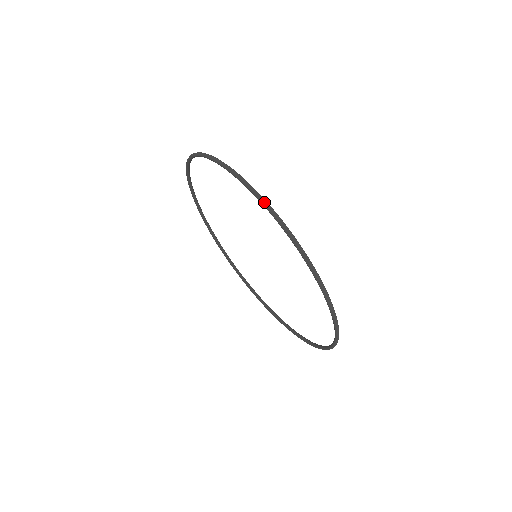
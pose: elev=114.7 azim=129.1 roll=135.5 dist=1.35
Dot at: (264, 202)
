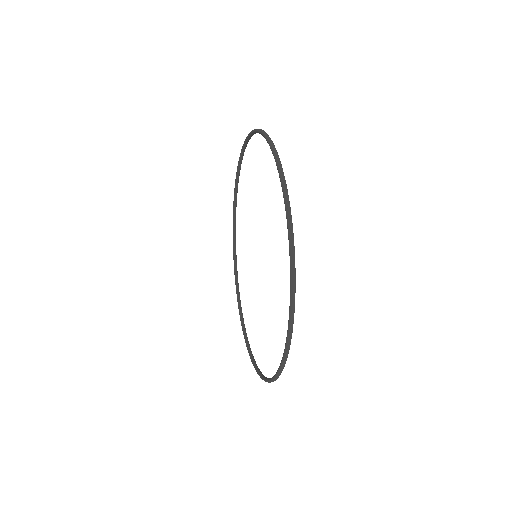
Dot at: (267, 136)
